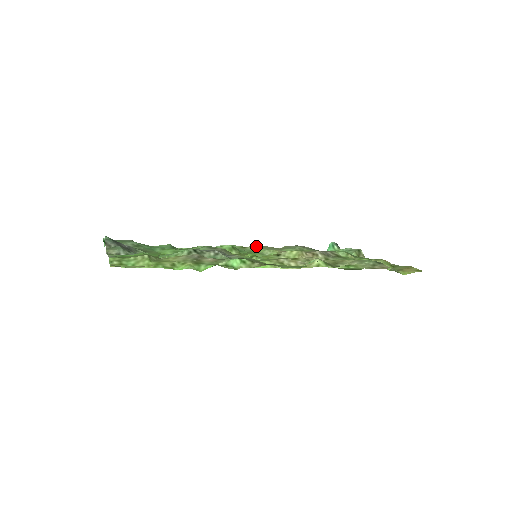
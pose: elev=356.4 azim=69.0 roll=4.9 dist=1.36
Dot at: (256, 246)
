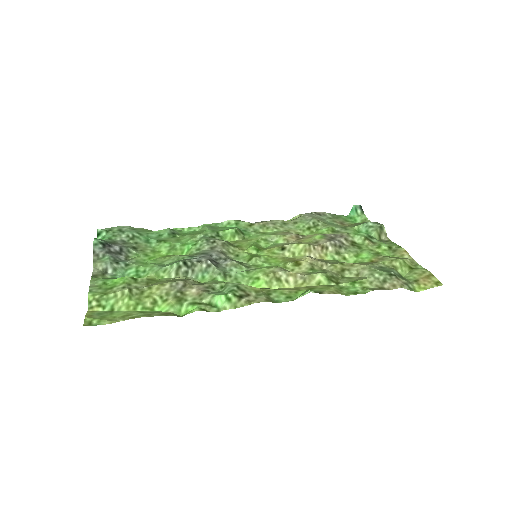
Dot at: (264, 223)
